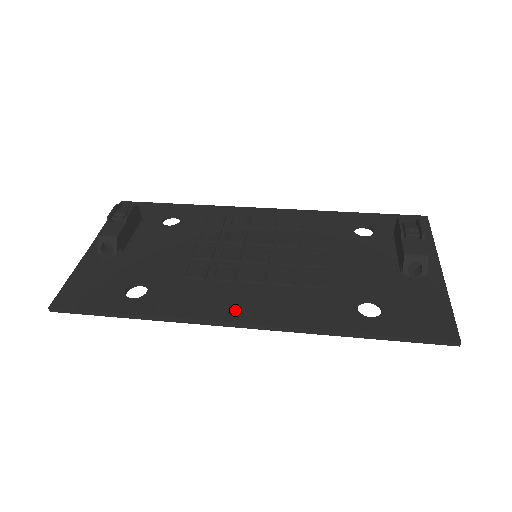
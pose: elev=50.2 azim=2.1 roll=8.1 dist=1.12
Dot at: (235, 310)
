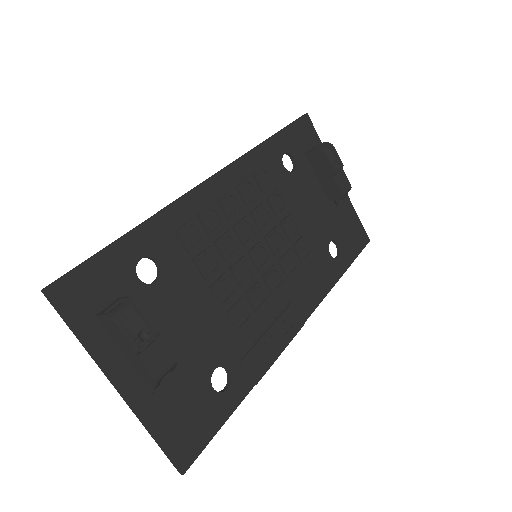
Dot at: (290, 324)
